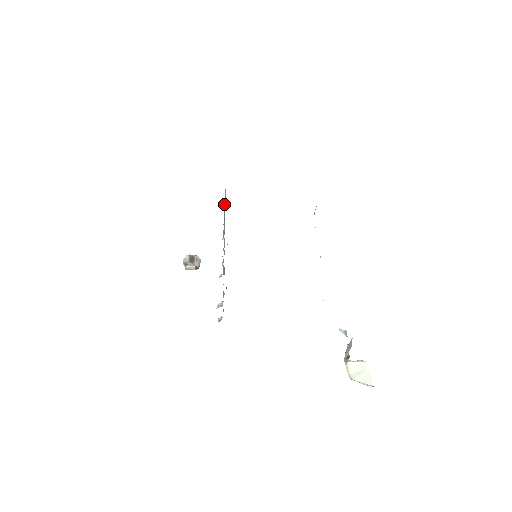
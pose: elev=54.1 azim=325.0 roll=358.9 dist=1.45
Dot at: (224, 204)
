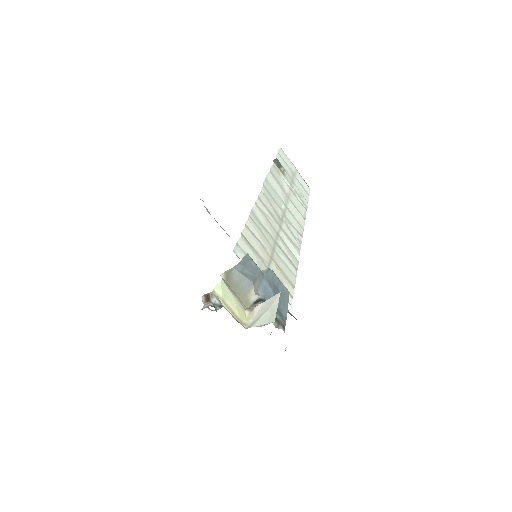
Dot at: occluded
